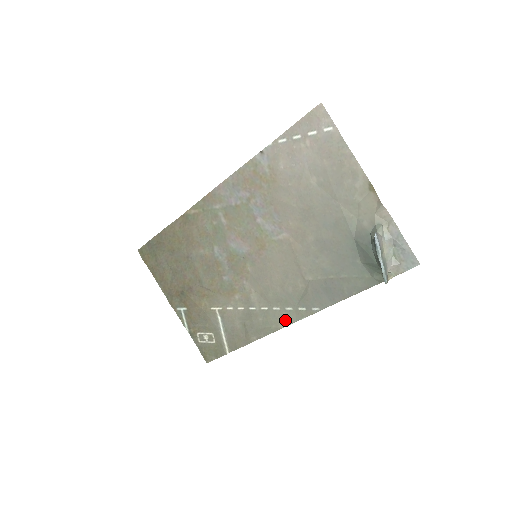
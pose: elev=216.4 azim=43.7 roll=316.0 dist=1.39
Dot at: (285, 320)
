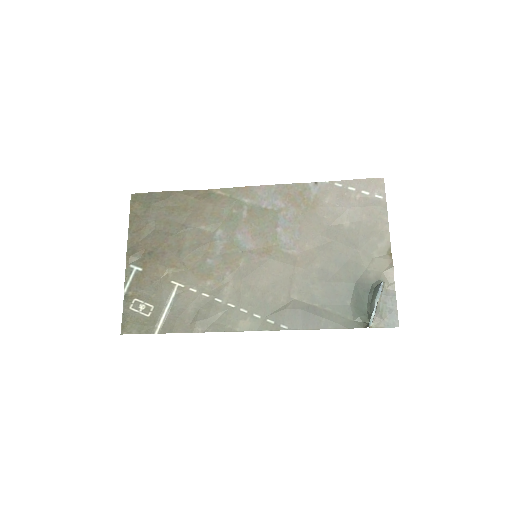
Dot at: (246, 325)
